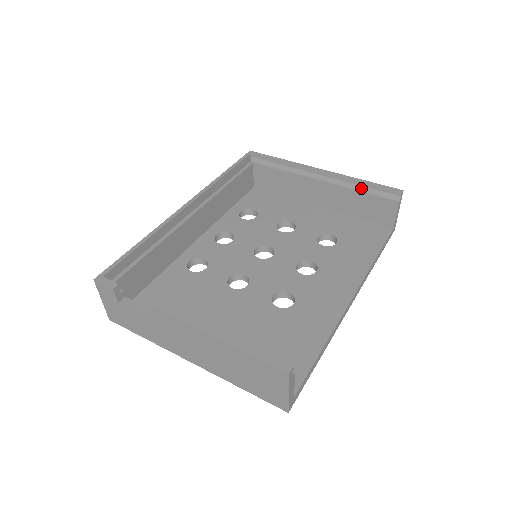
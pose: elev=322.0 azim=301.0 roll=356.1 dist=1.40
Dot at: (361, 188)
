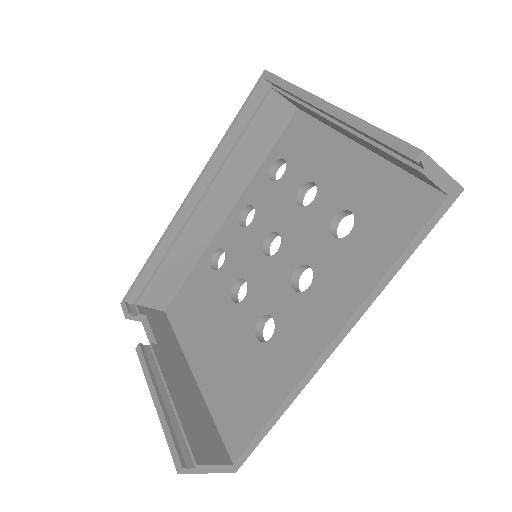
Dot at: (372, 138)
